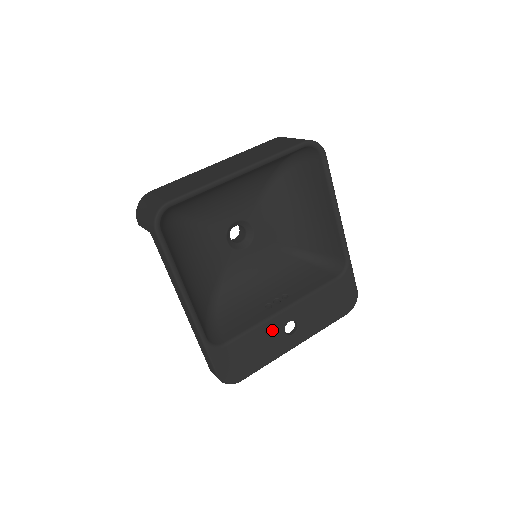
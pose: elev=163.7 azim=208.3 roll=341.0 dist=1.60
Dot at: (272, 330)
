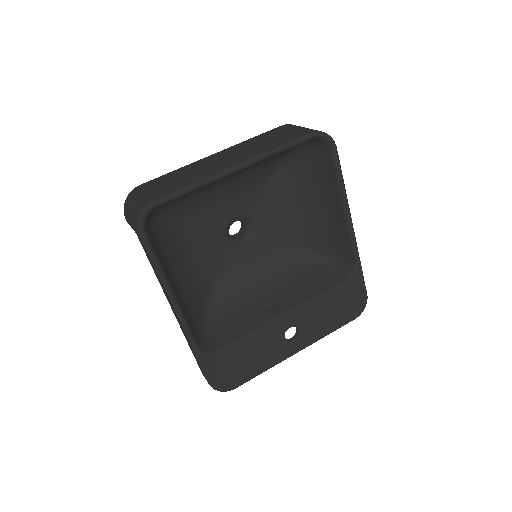
Dot at: (270, 336)
